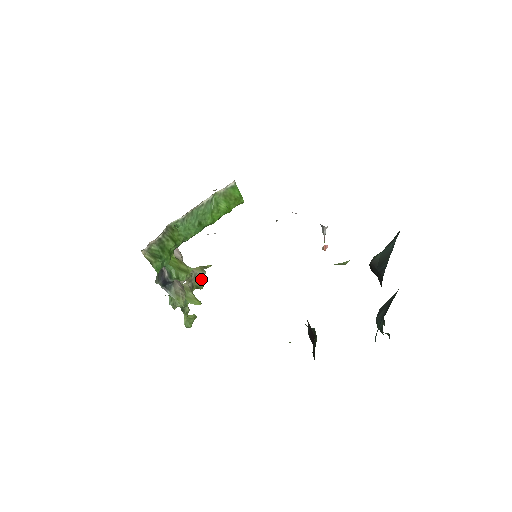
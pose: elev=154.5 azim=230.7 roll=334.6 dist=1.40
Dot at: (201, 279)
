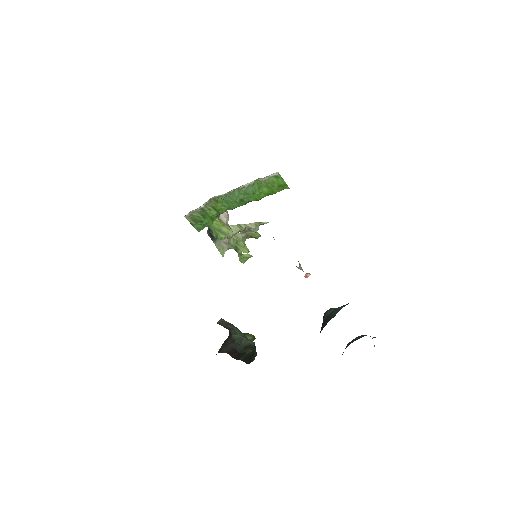
Dot at: (256, 232)
